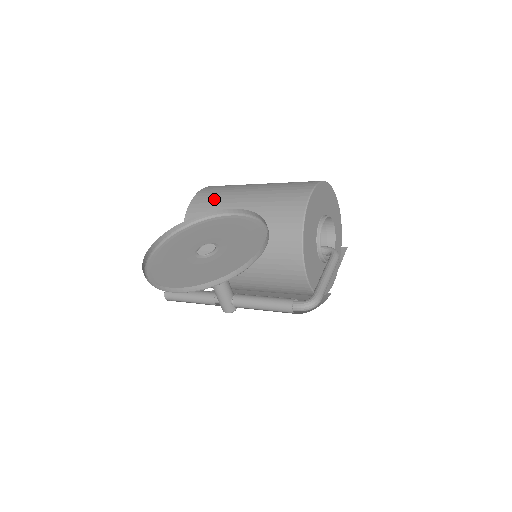
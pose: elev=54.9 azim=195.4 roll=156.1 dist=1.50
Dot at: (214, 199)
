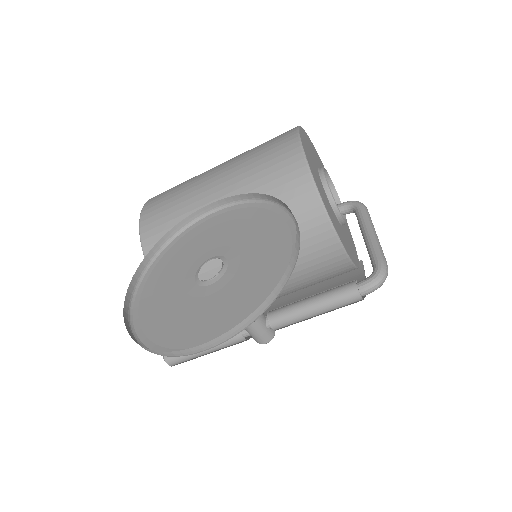
Dot at: (171, 207)
